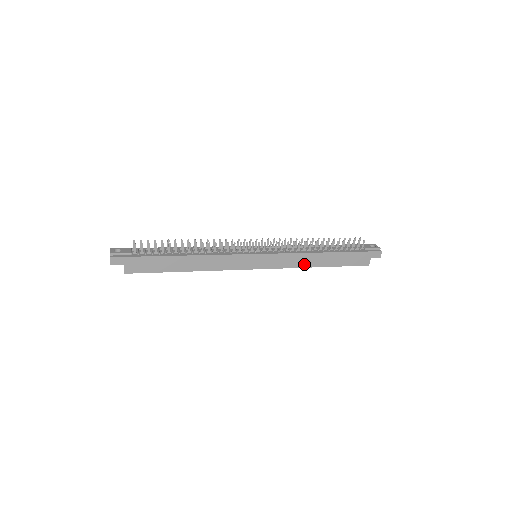
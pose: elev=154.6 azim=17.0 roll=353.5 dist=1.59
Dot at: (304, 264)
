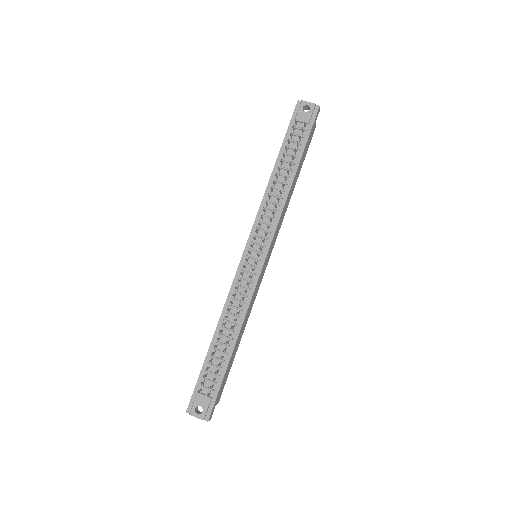
Dot at: (287, 207)
